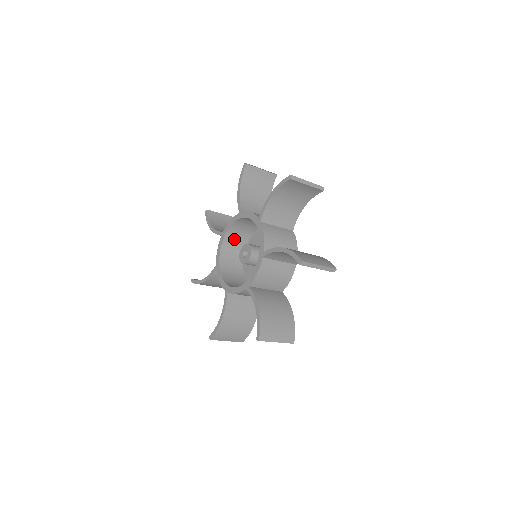
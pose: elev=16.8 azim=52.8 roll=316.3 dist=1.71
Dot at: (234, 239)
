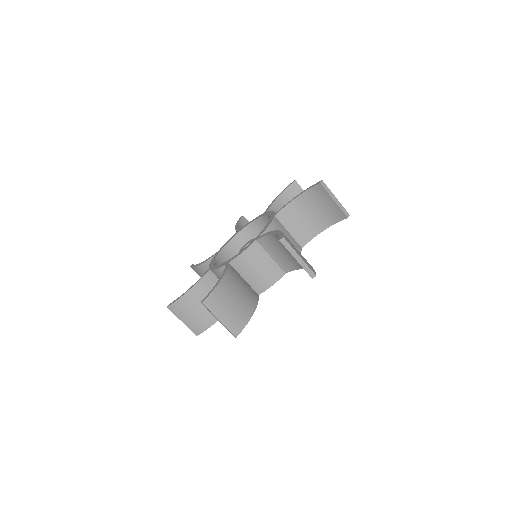
Dot at: occluded
